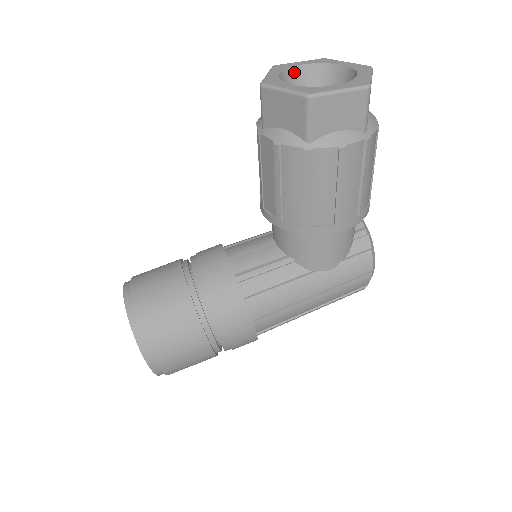
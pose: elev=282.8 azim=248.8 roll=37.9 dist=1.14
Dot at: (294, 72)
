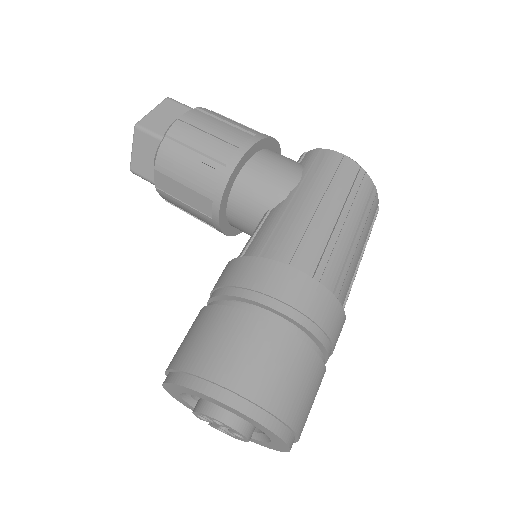
Dot at: occluded
